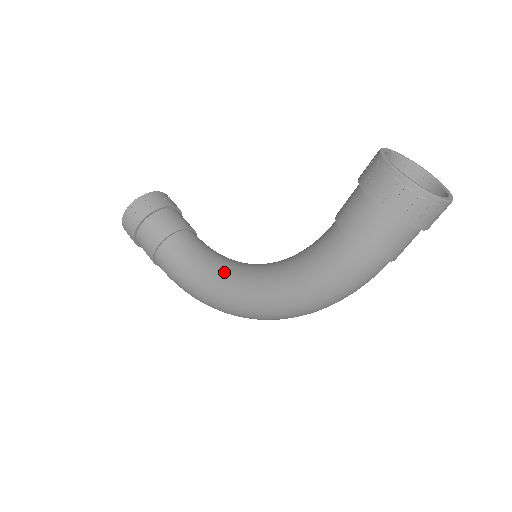
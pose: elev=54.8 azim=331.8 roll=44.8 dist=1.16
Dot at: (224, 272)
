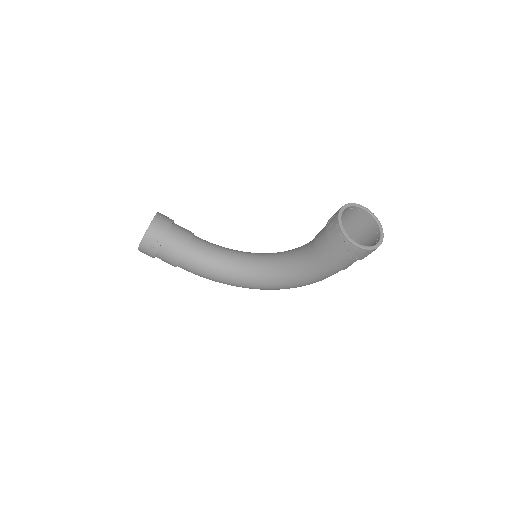
Dot at: (238, 271)
